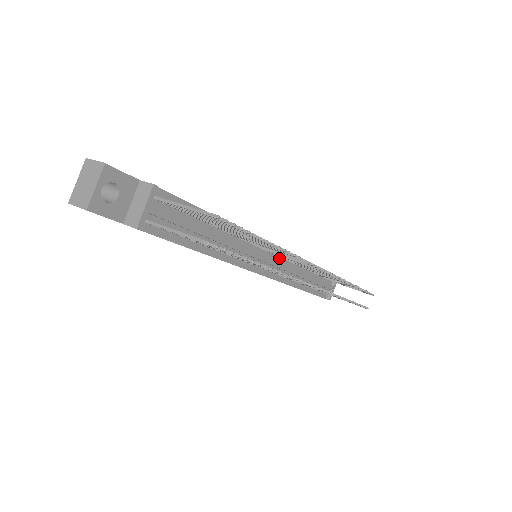
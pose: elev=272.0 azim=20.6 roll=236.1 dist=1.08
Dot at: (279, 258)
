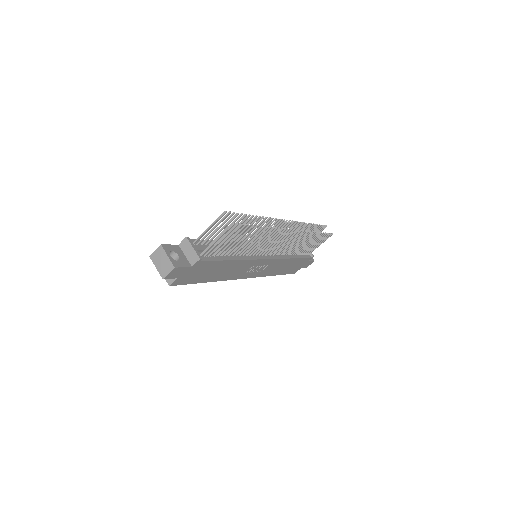
Dot at: occluded
